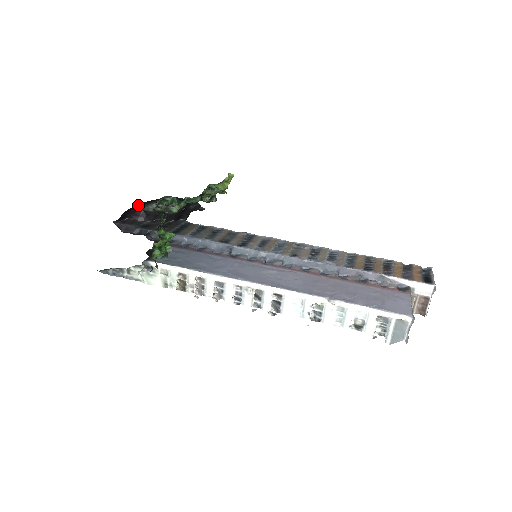
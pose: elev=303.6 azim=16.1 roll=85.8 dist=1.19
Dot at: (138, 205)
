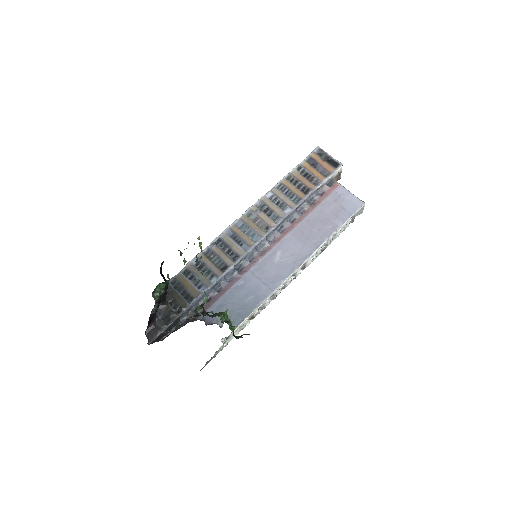
Dot at: (149, 318)
